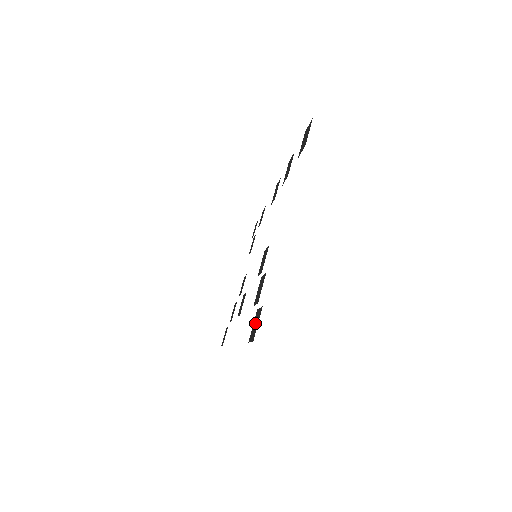
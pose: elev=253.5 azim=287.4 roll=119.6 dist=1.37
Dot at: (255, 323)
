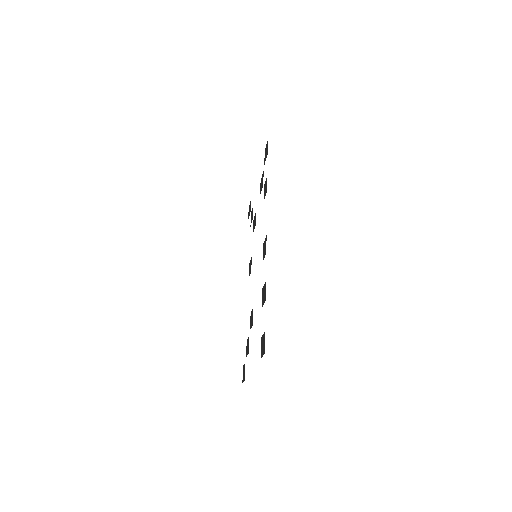
Dot at: (244, 372)
